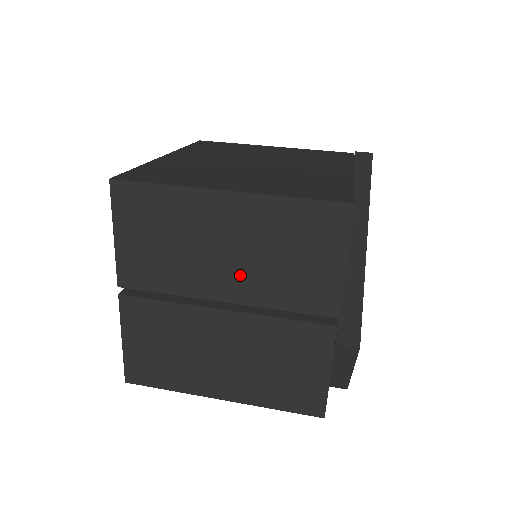
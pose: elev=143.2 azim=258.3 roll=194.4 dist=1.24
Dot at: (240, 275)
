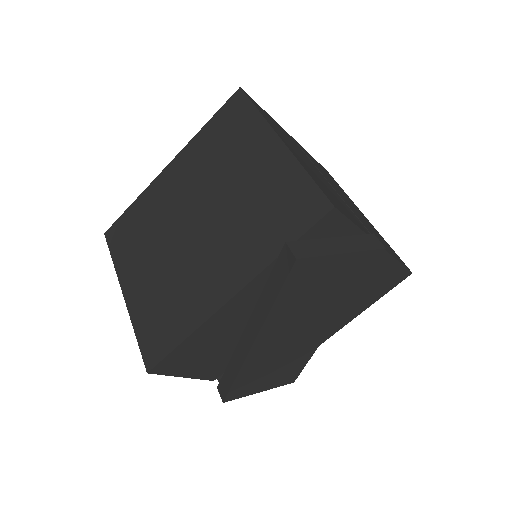
Dot at: occluded
